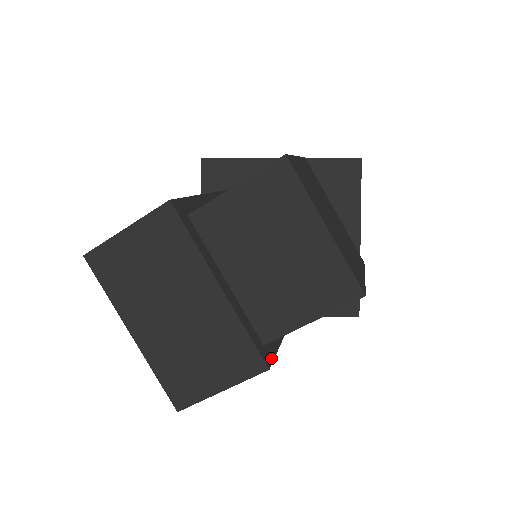
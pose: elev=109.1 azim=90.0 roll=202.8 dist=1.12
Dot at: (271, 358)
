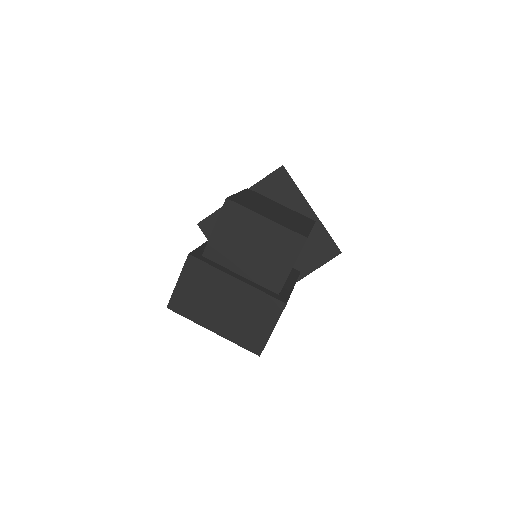
Dot at: (286, 299)
